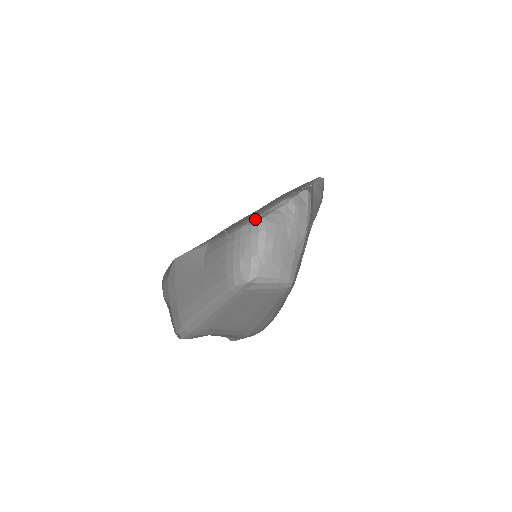
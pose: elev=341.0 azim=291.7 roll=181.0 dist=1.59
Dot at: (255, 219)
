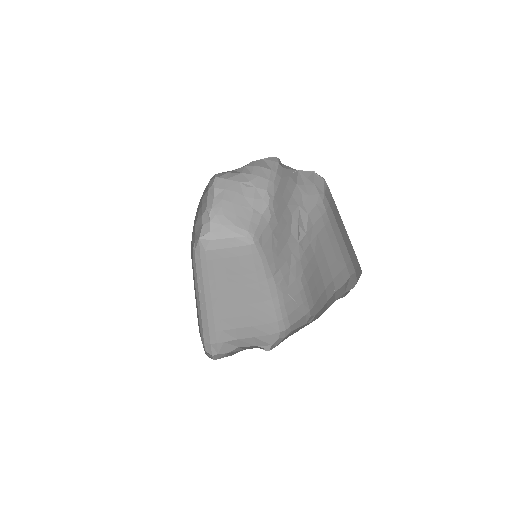
Dot at: occluded
